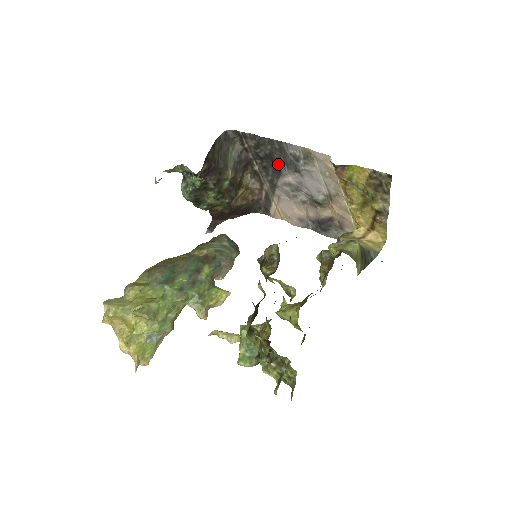
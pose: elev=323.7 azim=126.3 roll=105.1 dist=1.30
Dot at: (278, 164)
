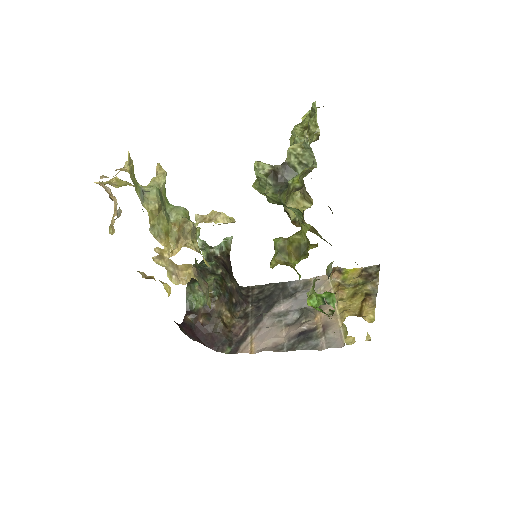
Dot at: (275, 300)
